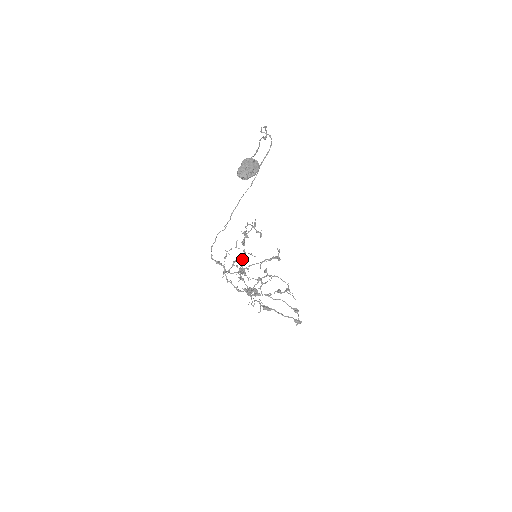
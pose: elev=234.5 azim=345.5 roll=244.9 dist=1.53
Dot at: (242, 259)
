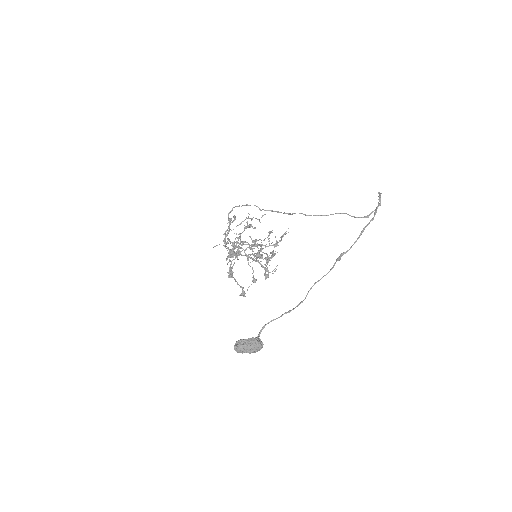
Dot at: occluded
